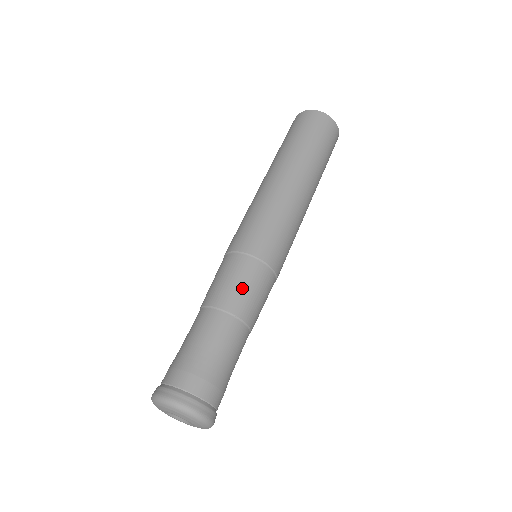
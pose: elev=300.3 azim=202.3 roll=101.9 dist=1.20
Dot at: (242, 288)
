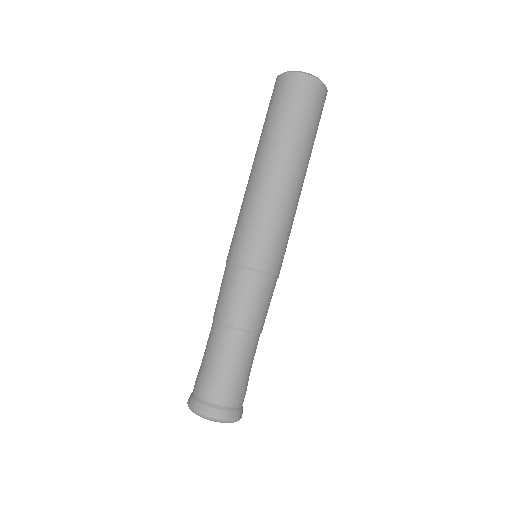
Dot at: (248, 304)
